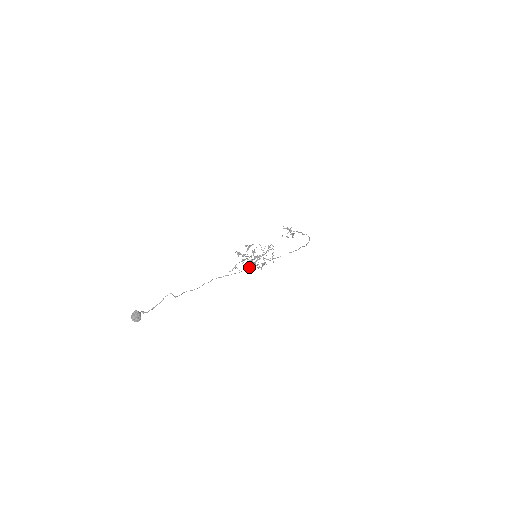
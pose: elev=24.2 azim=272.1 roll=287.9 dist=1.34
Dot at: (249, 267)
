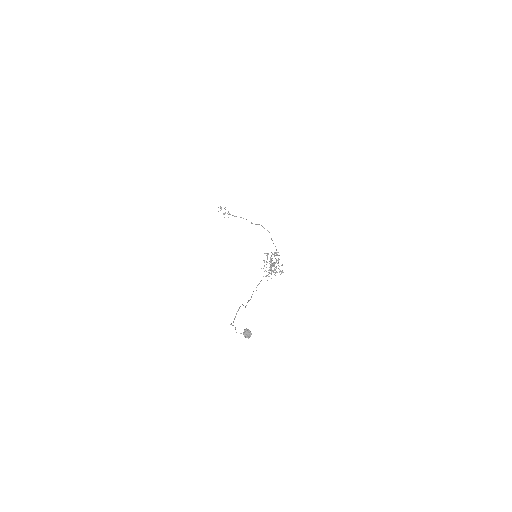
Dot at: (268, 272)
